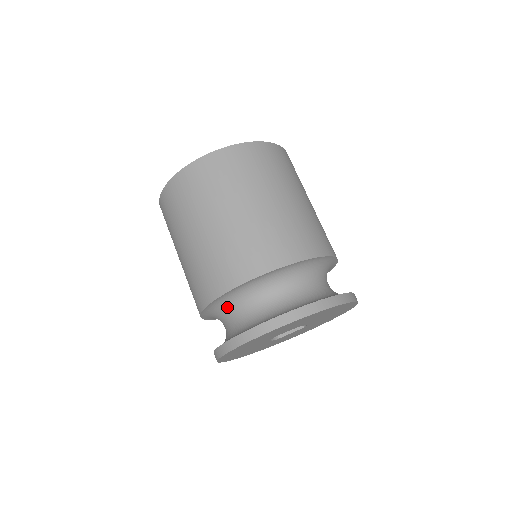
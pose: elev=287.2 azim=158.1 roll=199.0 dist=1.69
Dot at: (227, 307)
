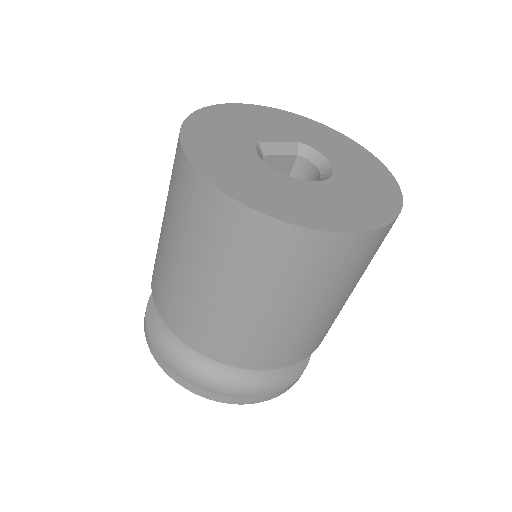
Dot at: occluded
